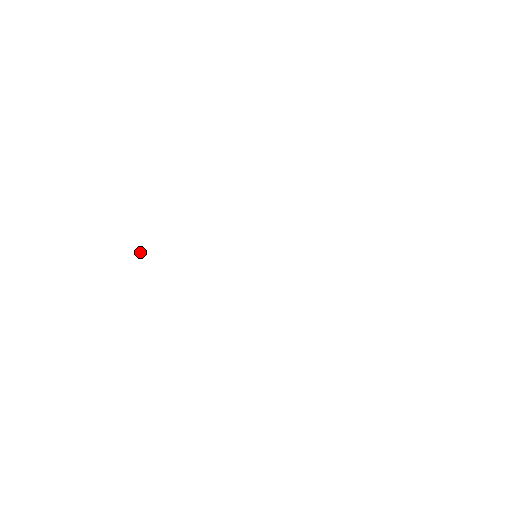
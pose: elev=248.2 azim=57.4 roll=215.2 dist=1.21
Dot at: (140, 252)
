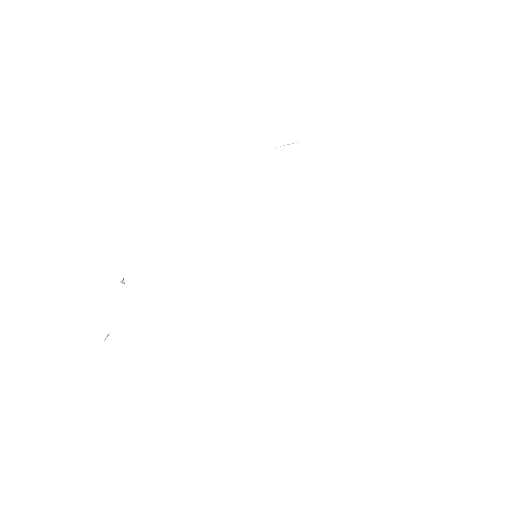
Dot at: (123, 278)
